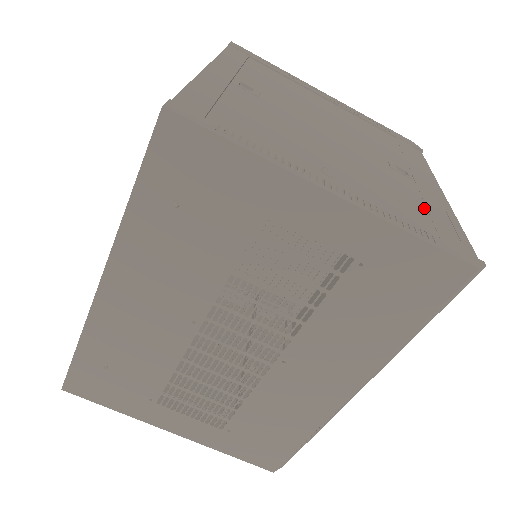
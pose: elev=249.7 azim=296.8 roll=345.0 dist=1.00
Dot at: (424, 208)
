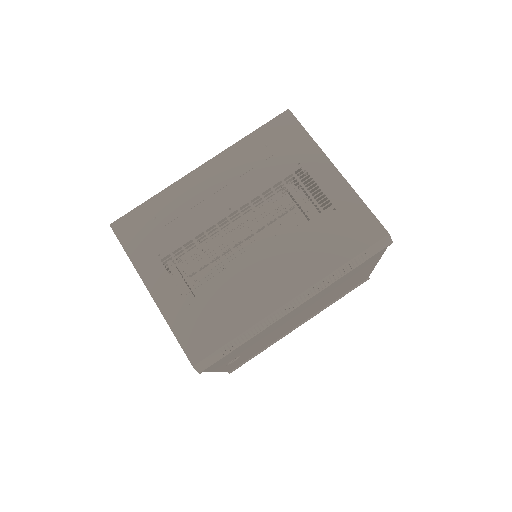
Dot at: occluded
